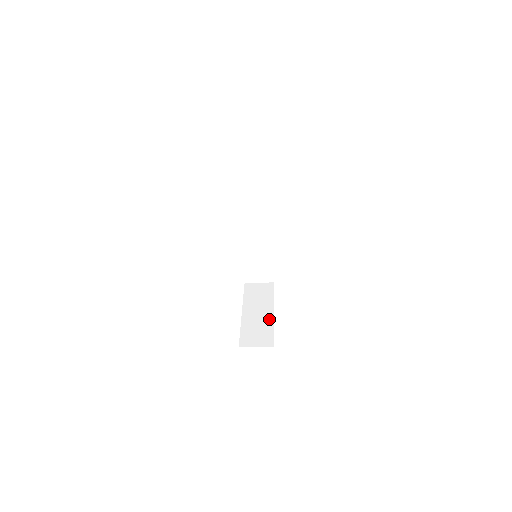
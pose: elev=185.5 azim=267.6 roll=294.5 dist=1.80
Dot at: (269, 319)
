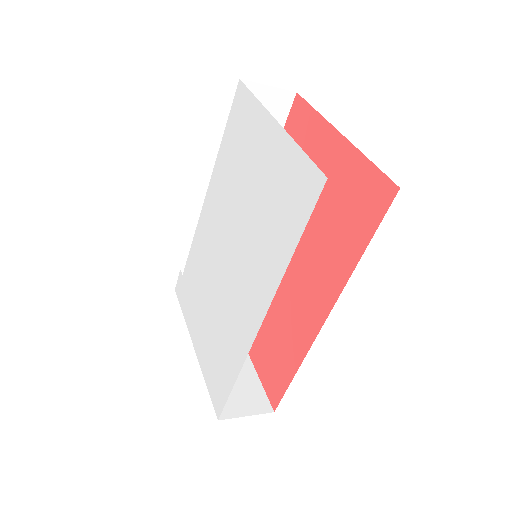
Dot at: occluded
